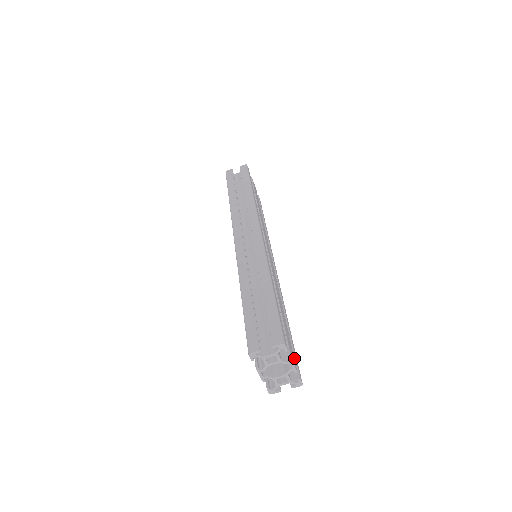
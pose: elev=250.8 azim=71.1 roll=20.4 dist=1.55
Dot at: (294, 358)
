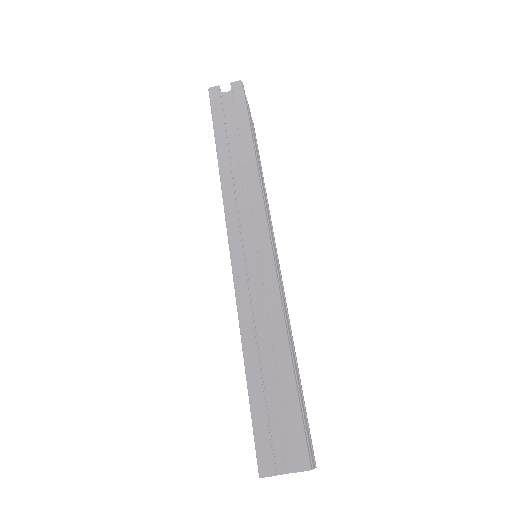
Dot at: occluded
